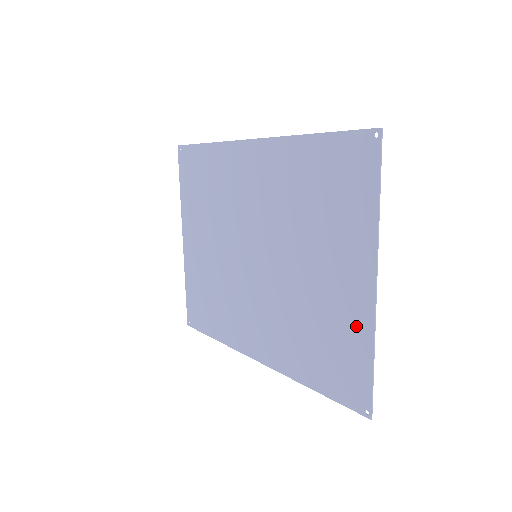
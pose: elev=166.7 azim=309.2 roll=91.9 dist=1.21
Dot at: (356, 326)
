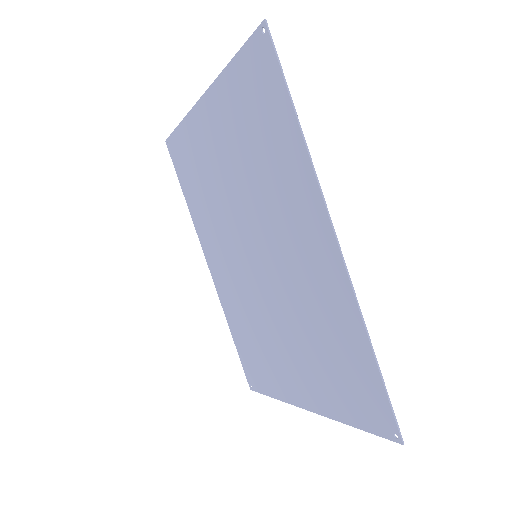
Dot at: (279, 386)
